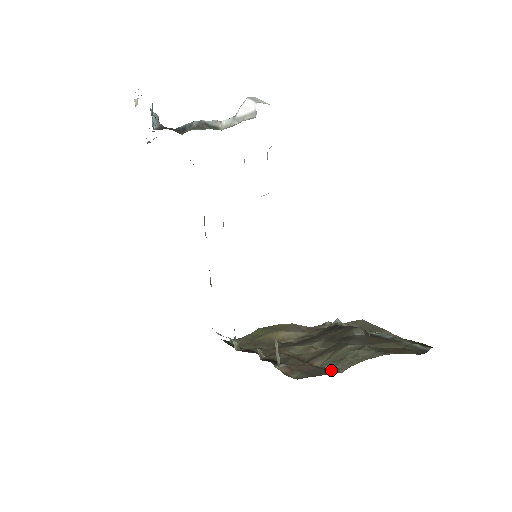
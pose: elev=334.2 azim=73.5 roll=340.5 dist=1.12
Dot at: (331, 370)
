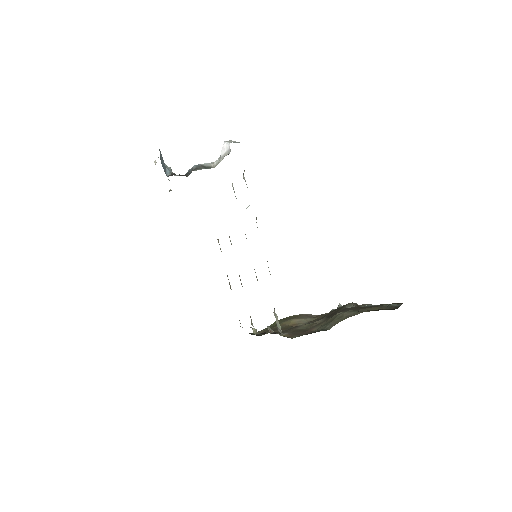
Dot at: (322, 330)
